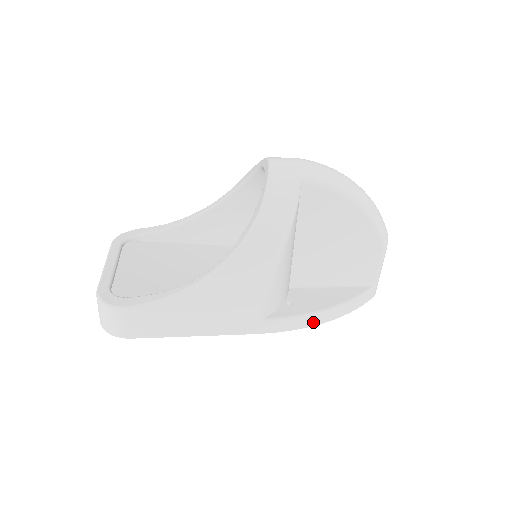
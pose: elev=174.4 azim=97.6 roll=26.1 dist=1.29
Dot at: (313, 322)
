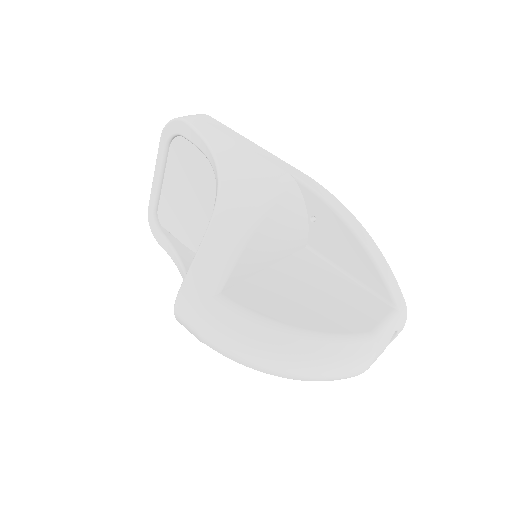
Dot at: occluded
